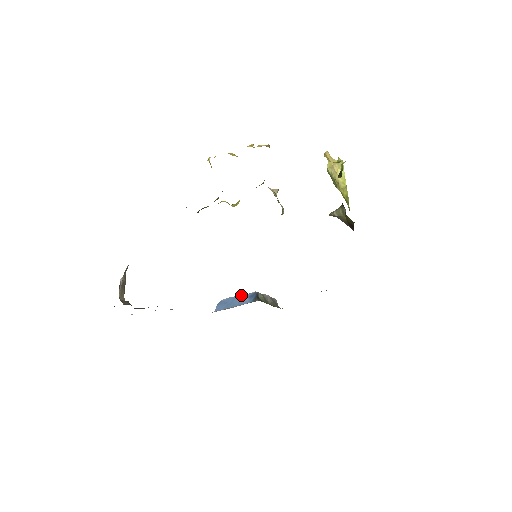
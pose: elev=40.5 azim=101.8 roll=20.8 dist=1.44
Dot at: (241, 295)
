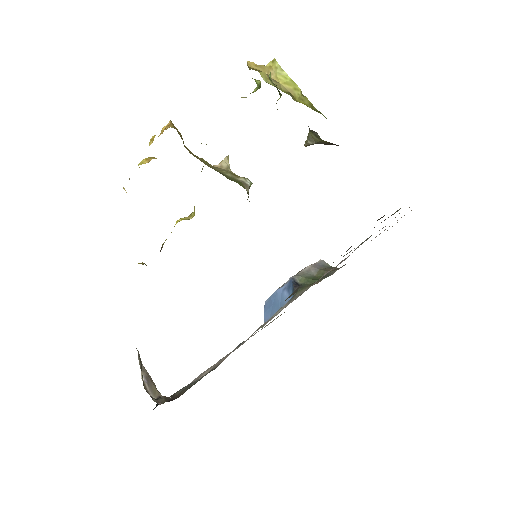
Dot at: (279, 289)
